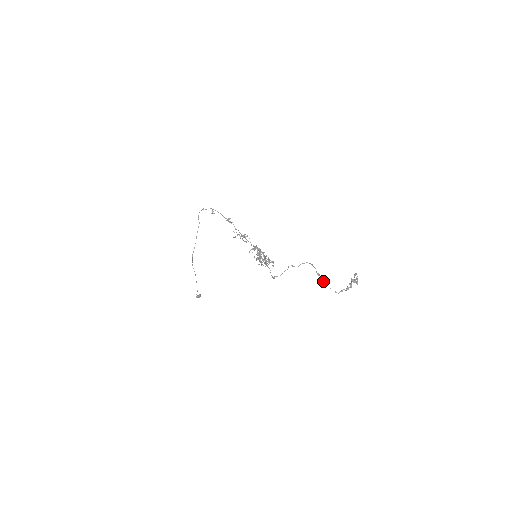
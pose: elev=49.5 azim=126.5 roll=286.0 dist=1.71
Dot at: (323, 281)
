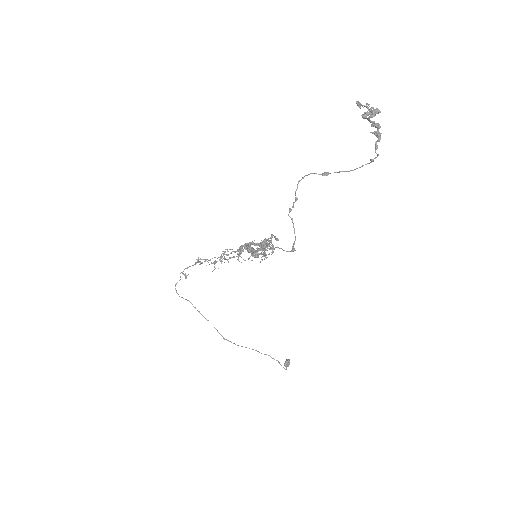
Dot at: occluded
